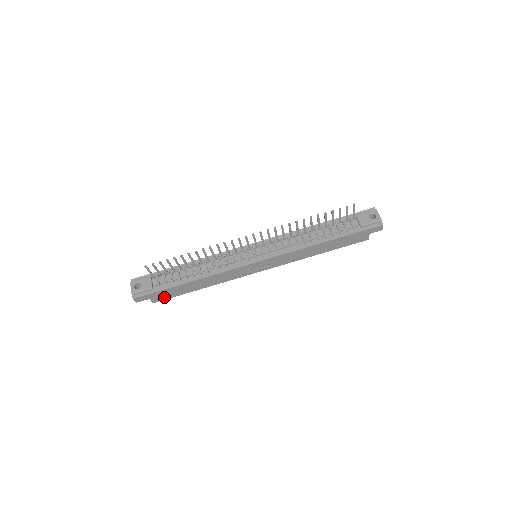
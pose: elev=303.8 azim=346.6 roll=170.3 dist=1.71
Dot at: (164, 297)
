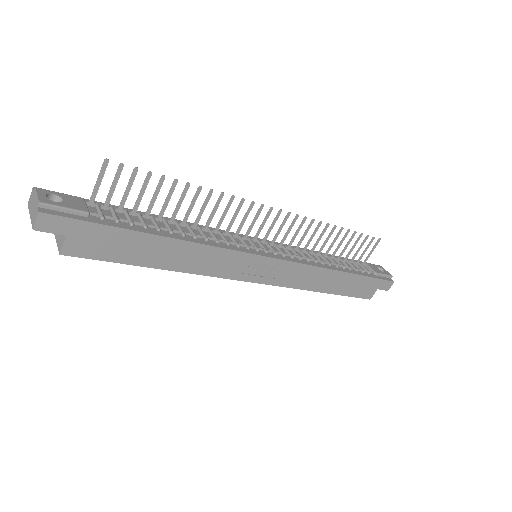
Dot at: (93, 250)
